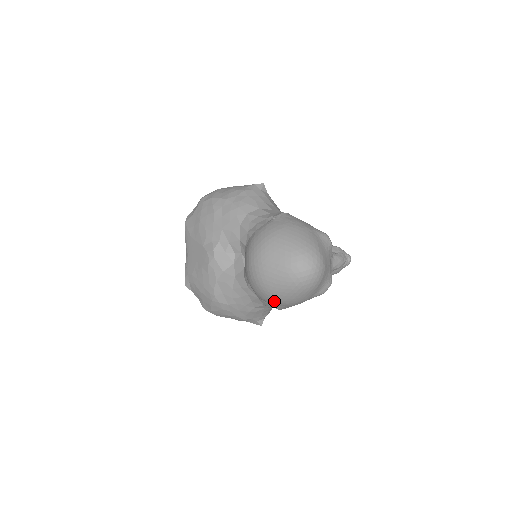
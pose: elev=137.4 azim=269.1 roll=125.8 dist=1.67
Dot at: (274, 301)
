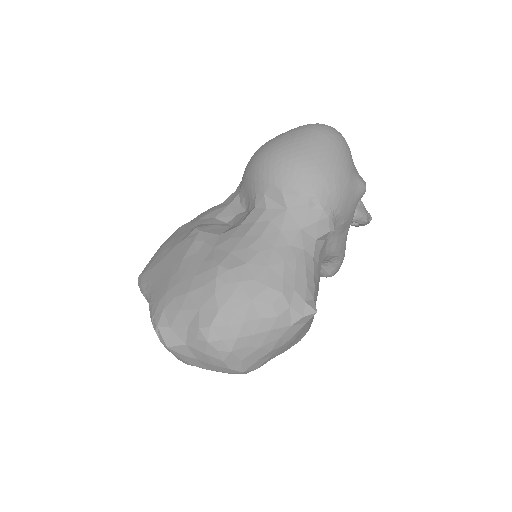
Dot at: (310, 174)
